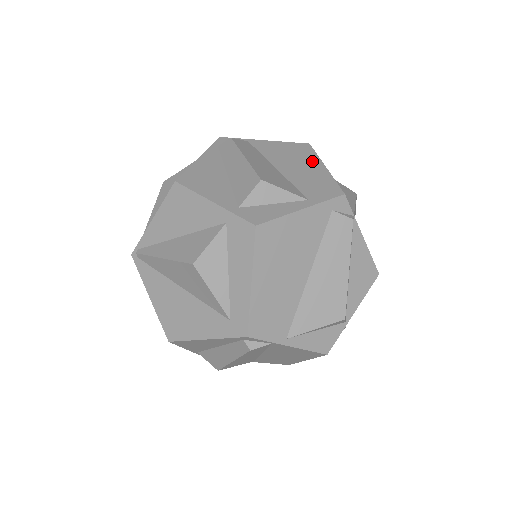
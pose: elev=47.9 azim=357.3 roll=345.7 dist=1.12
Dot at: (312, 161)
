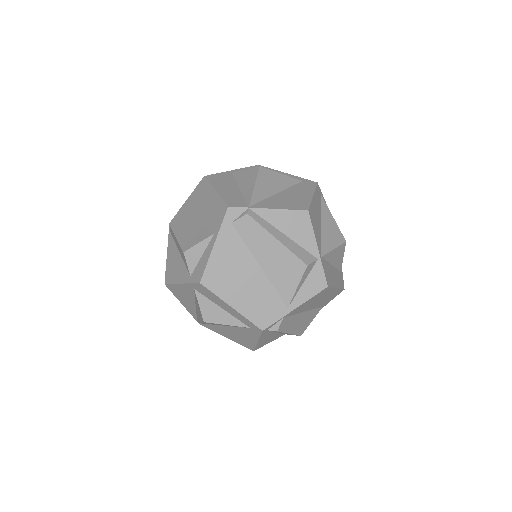
Dot at: (208, 193)
